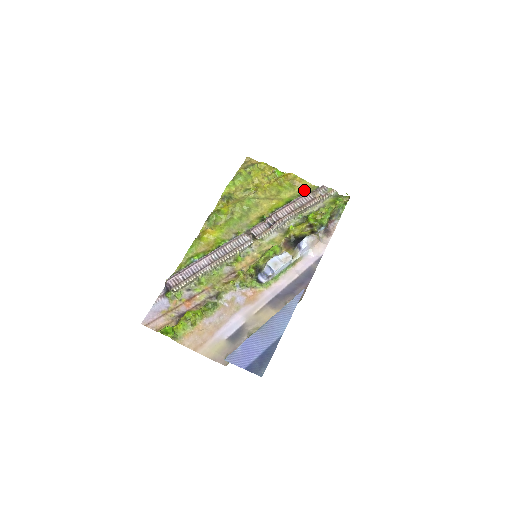
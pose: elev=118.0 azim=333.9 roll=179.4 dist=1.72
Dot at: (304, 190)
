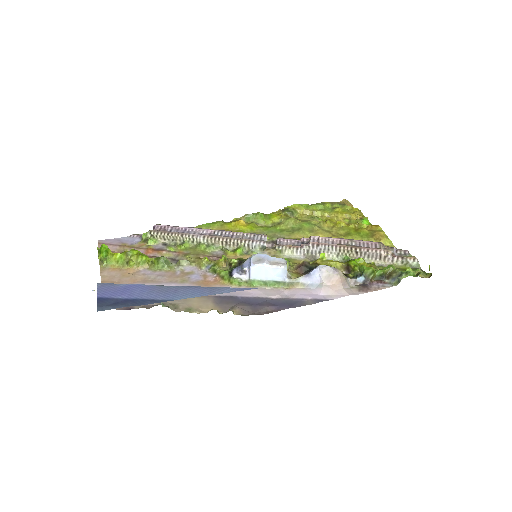
Dot at: occluded
